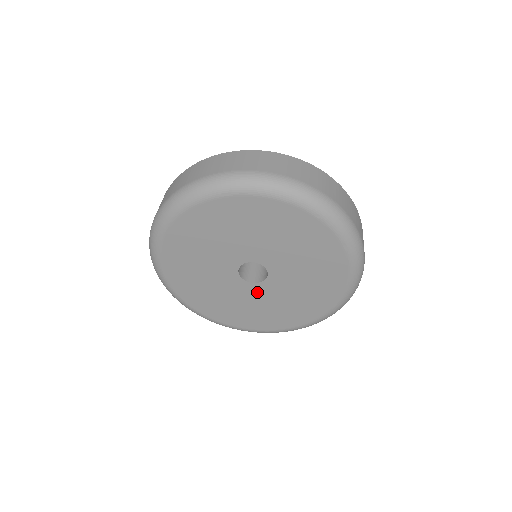
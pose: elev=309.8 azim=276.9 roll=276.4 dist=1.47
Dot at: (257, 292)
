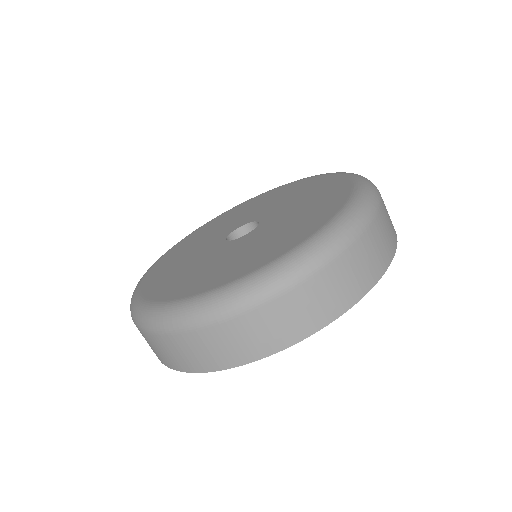
Dot at: (222, 250)
